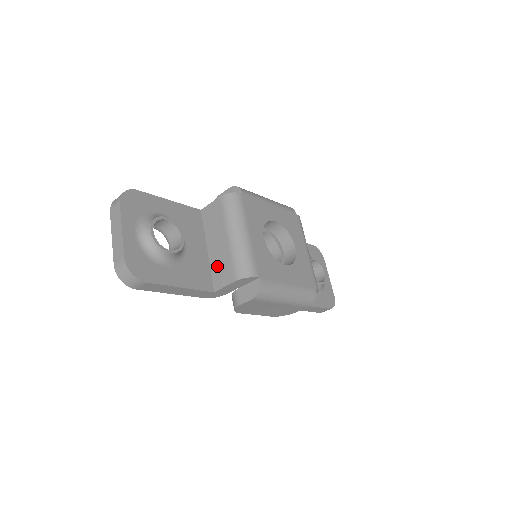
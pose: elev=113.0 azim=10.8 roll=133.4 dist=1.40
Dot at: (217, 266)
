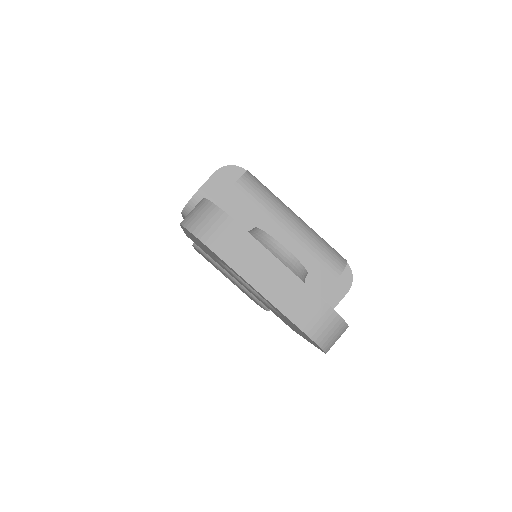
Dot at: occluded
